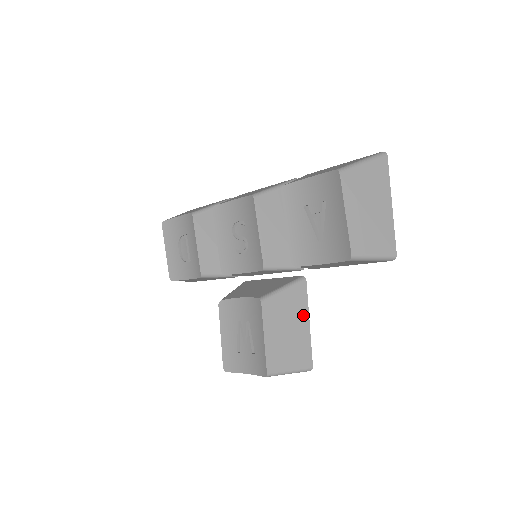
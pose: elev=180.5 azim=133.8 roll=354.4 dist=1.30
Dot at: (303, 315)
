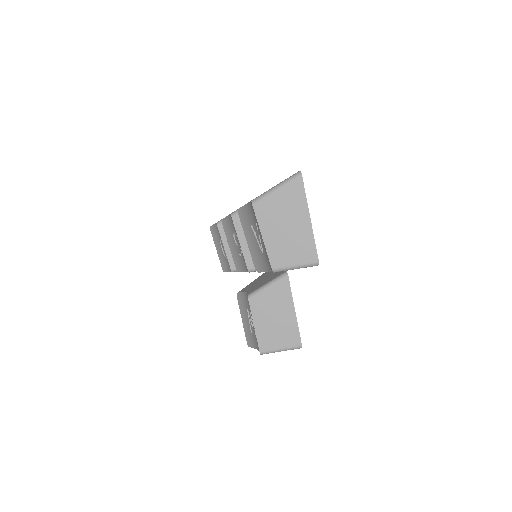
Dot at: (288, 304)
